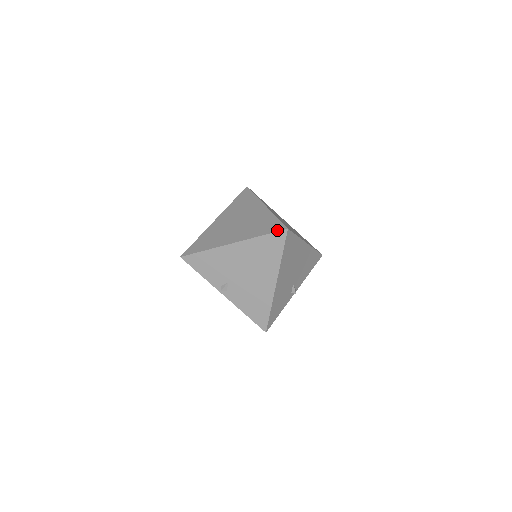
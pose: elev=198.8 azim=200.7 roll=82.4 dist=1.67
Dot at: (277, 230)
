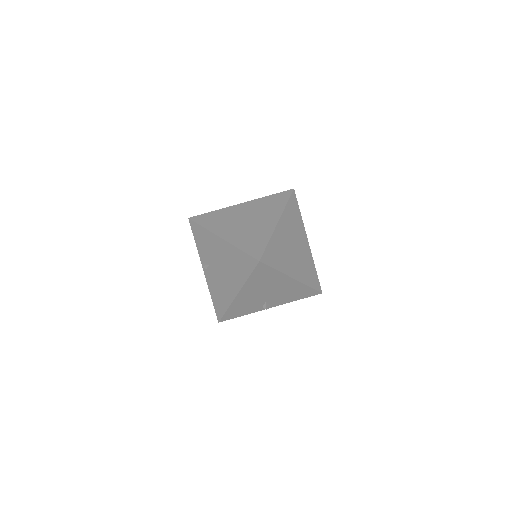
Dot at: (253, 255)
